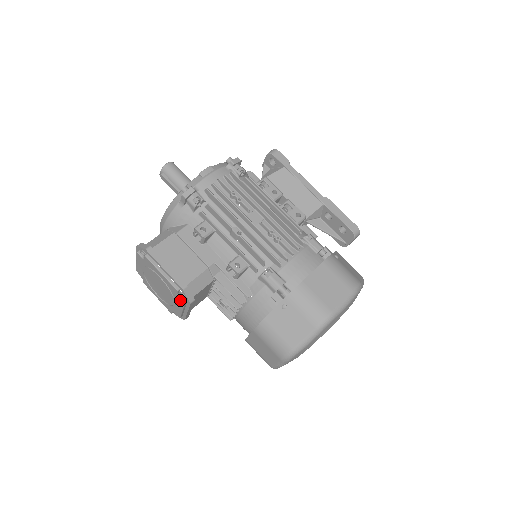
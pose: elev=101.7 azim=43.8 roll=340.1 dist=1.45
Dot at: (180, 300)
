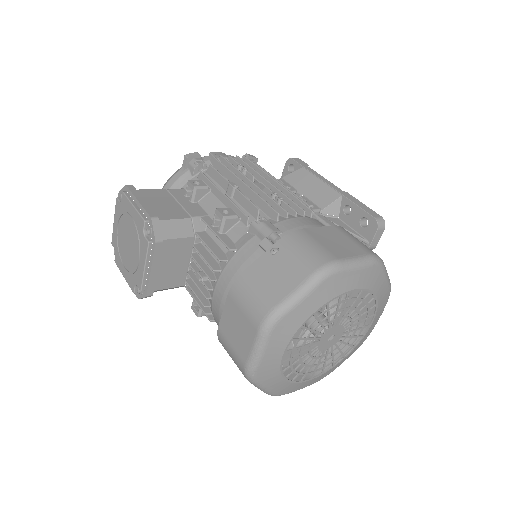
Dot at: (145, 240)
